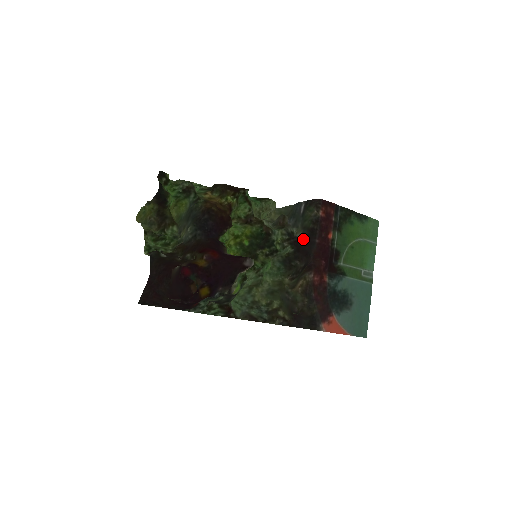
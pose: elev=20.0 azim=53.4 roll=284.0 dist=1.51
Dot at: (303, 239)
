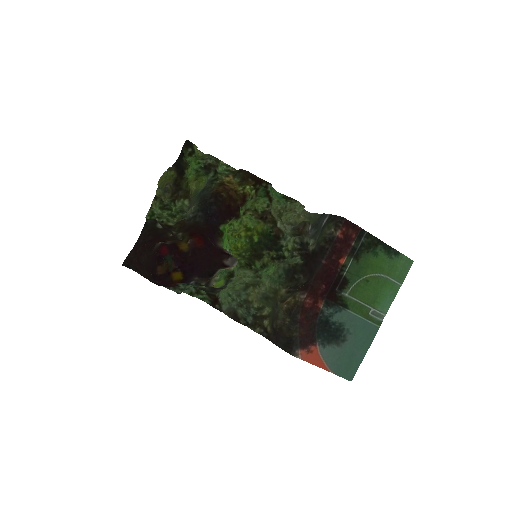
Dot at: (313, 254)
